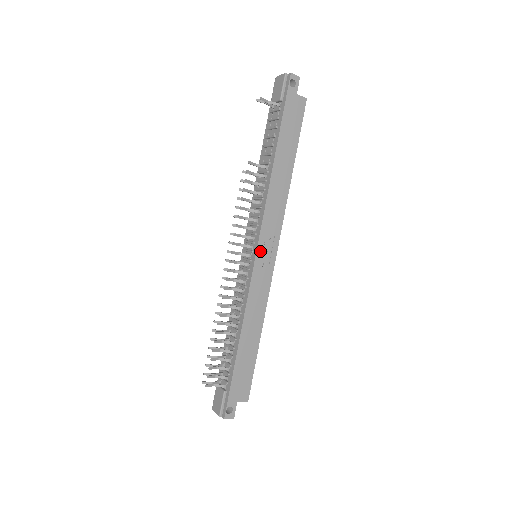
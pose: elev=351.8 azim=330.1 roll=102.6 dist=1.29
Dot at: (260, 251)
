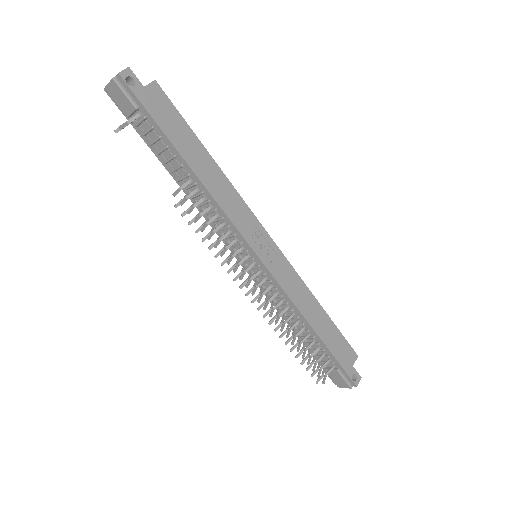
Dot at: (259, 252)
